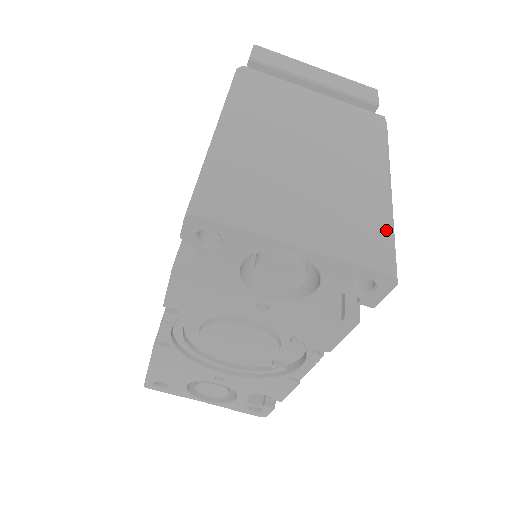
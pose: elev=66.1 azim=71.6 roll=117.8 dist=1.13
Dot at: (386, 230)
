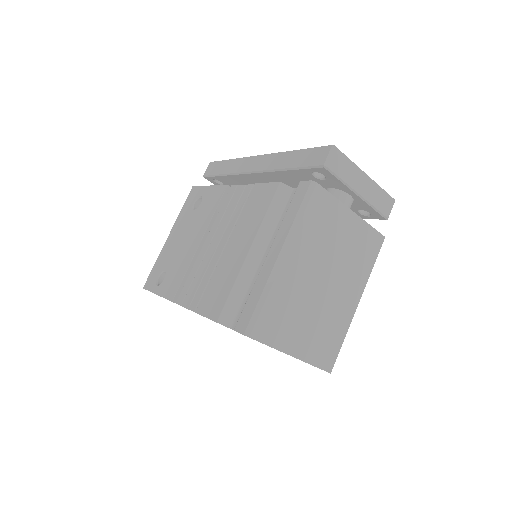
Dot at: (341, 341)
